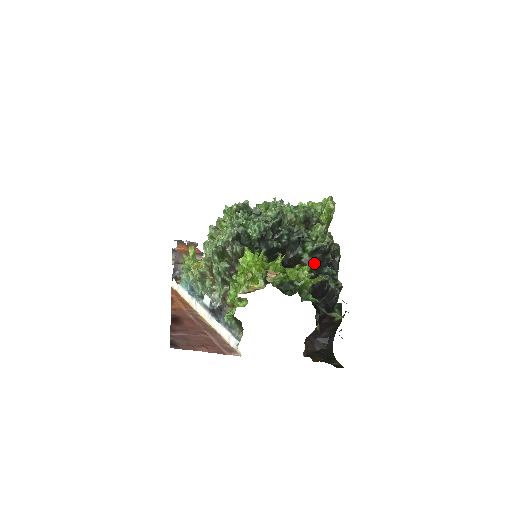
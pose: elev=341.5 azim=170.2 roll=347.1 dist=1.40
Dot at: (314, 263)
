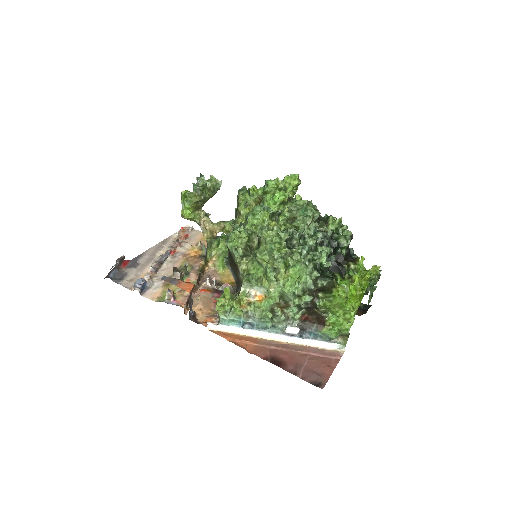
Dot at: (349, 253)
